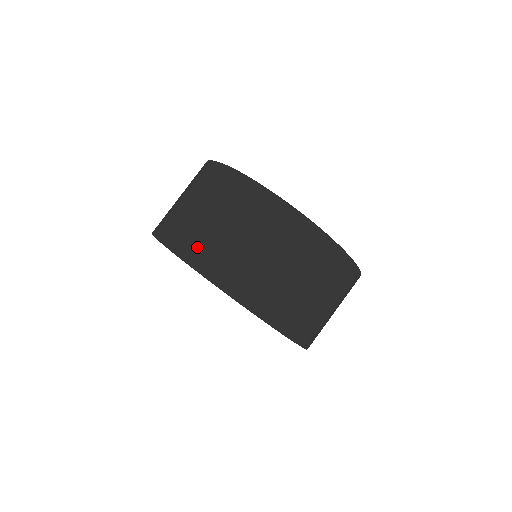
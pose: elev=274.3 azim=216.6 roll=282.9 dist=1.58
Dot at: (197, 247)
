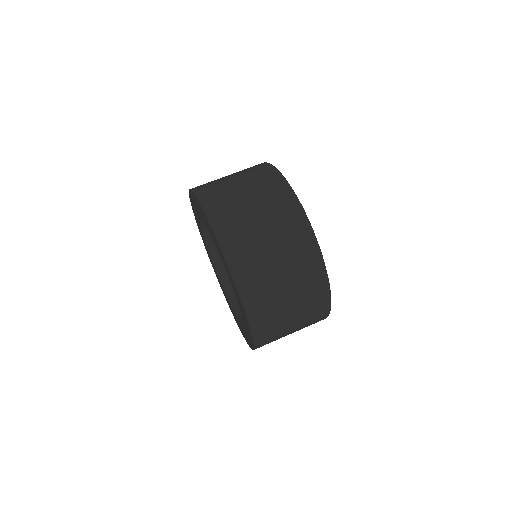
Dot at: occluded
